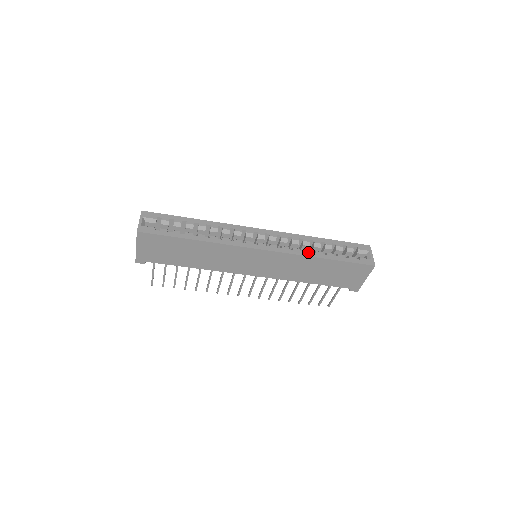
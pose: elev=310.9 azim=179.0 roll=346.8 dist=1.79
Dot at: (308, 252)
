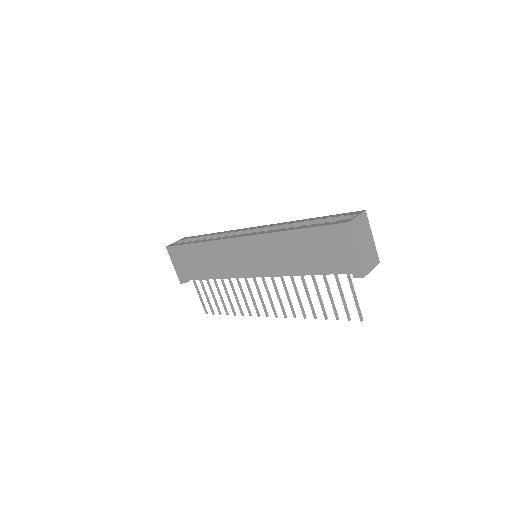
Dot at: (280, 229)
